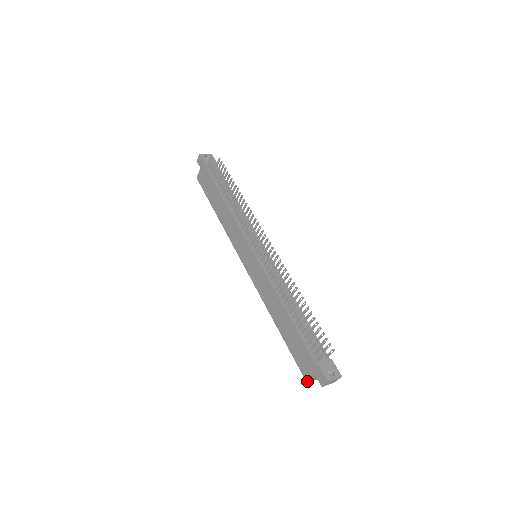
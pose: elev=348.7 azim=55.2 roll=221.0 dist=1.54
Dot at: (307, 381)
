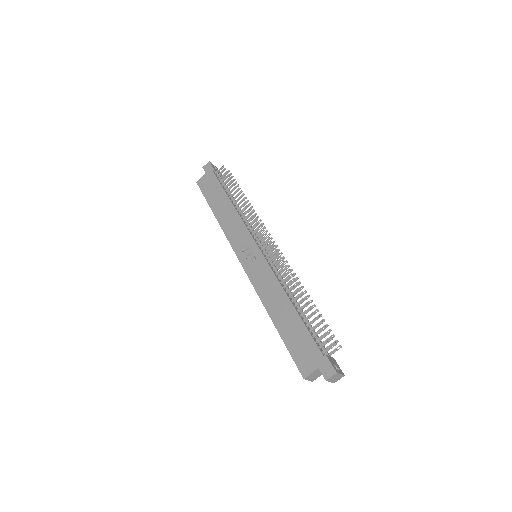
Dot at: (305, 377)
